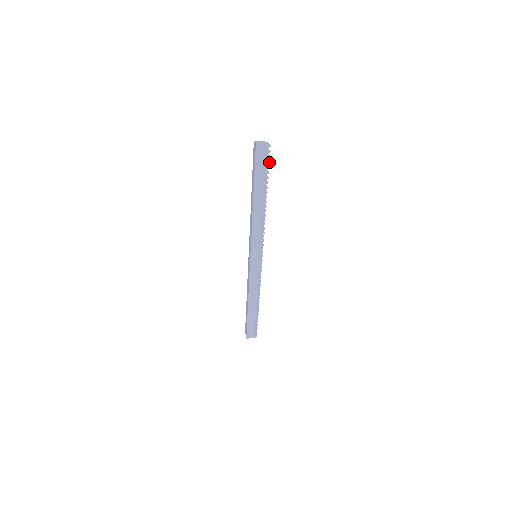
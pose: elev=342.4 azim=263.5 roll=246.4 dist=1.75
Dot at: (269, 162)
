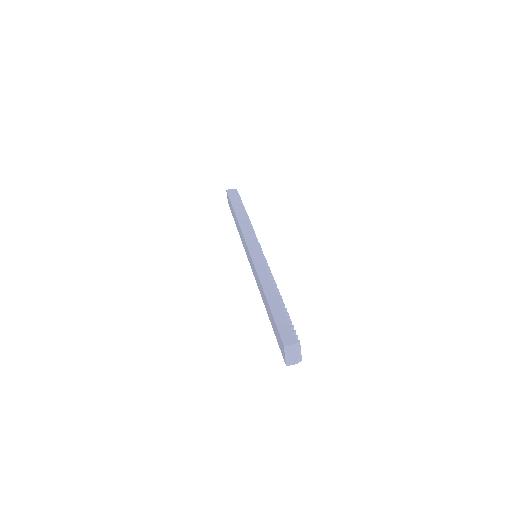
Dot at: occluded
